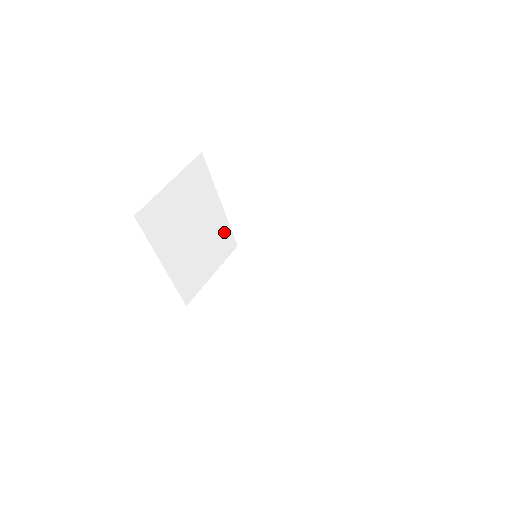
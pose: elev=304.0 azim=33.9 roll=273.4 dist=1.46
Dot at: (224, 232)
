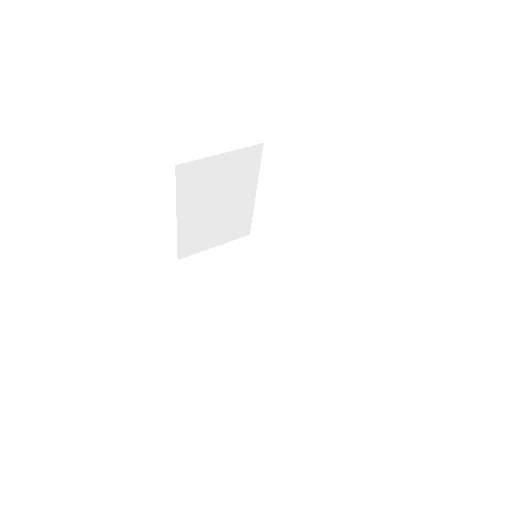
Dot at: (245, 217)
